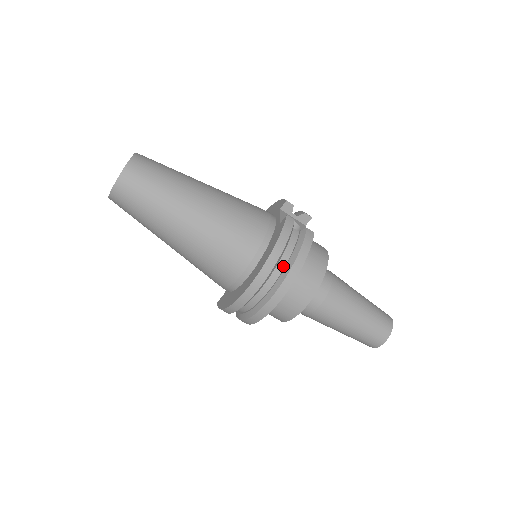
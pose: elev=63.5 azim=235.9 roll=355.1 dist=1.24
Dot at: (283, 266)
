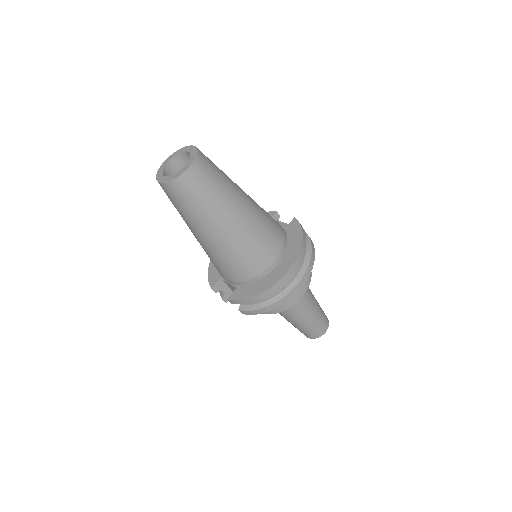
Dot at: occluded
